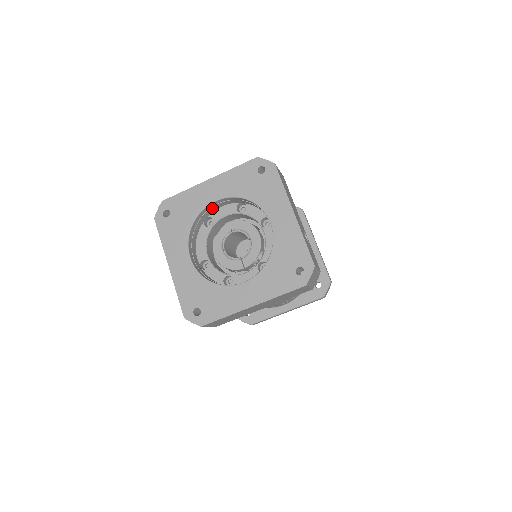
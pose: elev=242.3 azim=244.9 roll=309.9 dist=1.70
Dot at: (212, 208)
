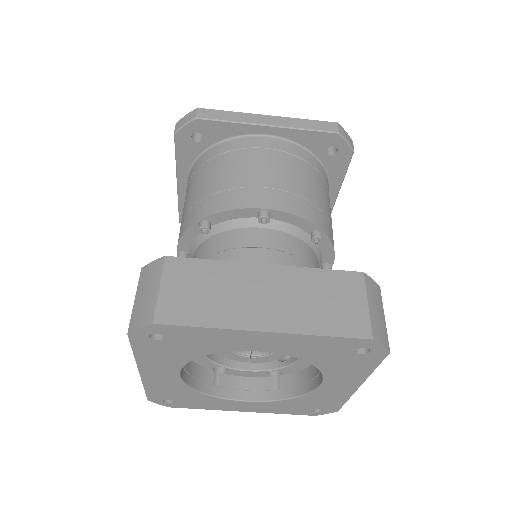
Dot at: occluded
